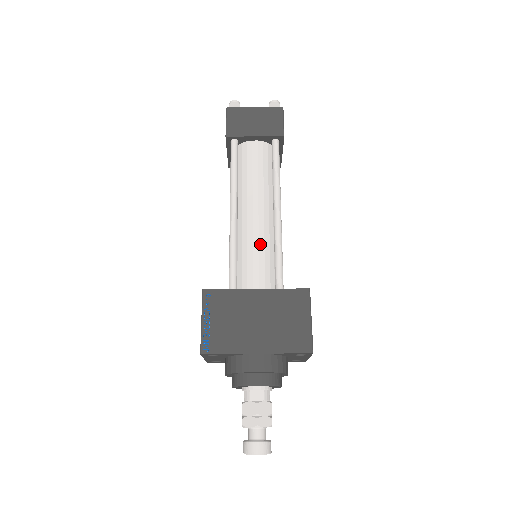
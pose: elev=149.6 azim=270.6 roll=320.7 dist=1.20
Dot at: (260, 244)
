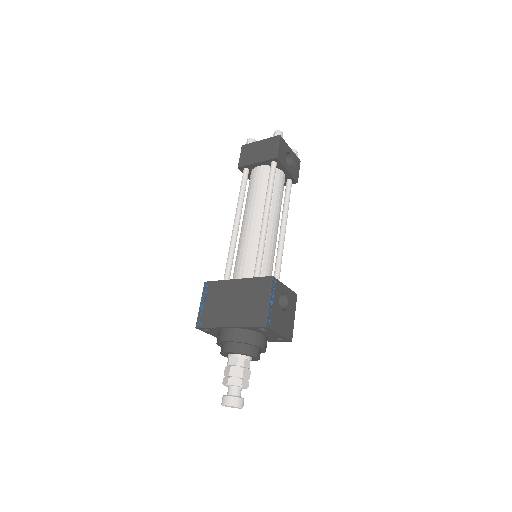
Dot at: (249, 245)
